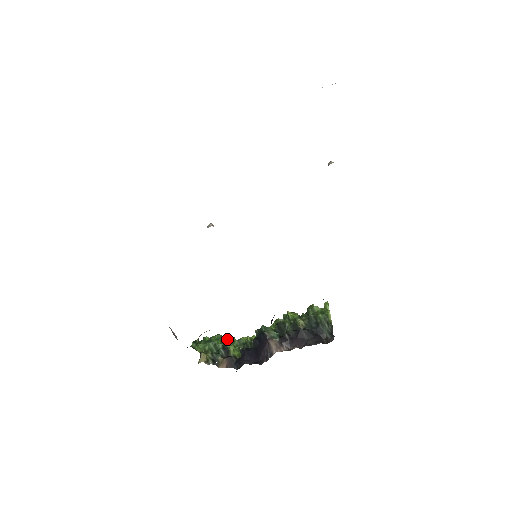
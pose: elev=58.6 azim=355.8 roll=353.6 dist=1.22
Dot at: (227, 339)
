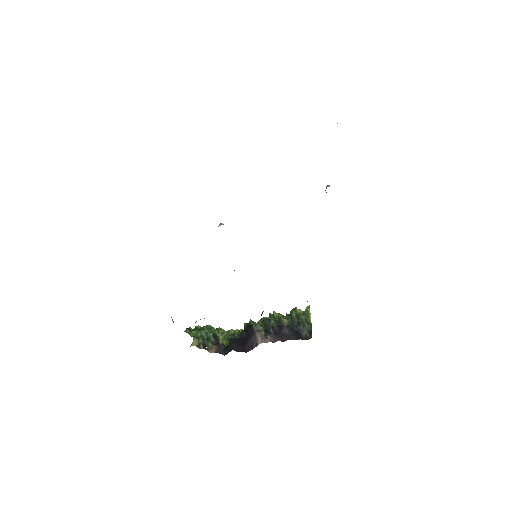
Dot at: (217, 330)
